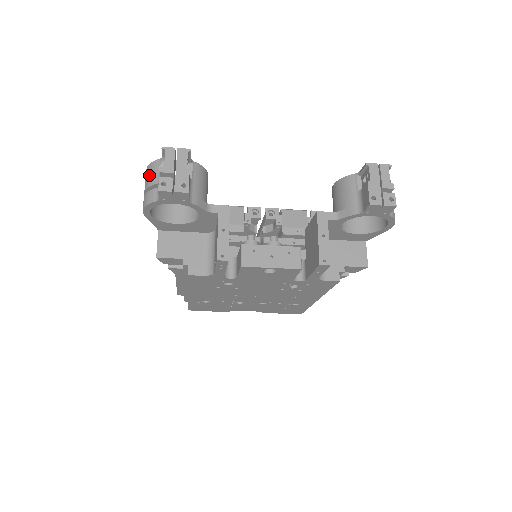
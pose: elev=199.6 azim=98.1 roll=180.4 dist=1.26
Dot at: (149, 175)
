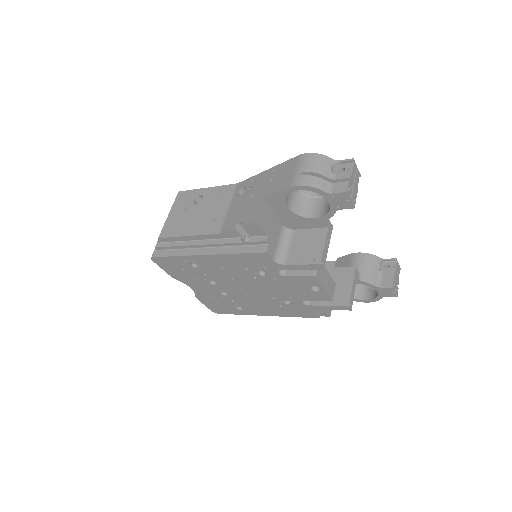
Dot at: (320, 164)
